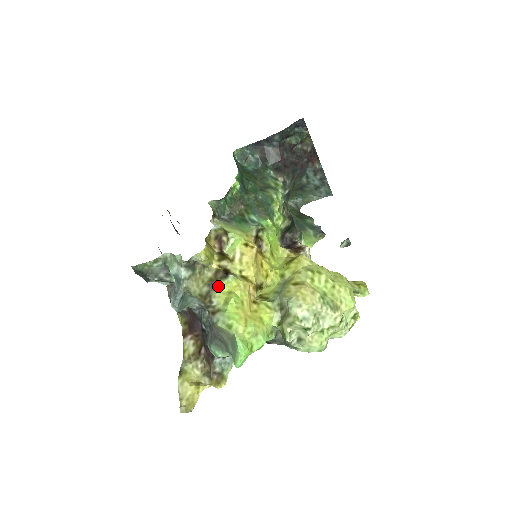
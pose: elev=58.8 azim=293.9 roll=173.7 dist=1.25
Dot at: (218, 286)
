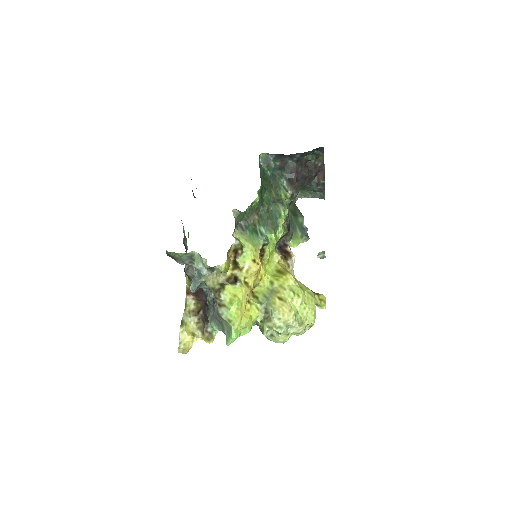
Dot at: (227, 287)
